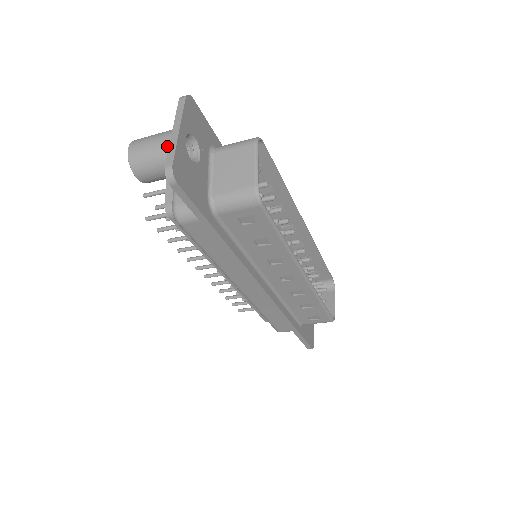
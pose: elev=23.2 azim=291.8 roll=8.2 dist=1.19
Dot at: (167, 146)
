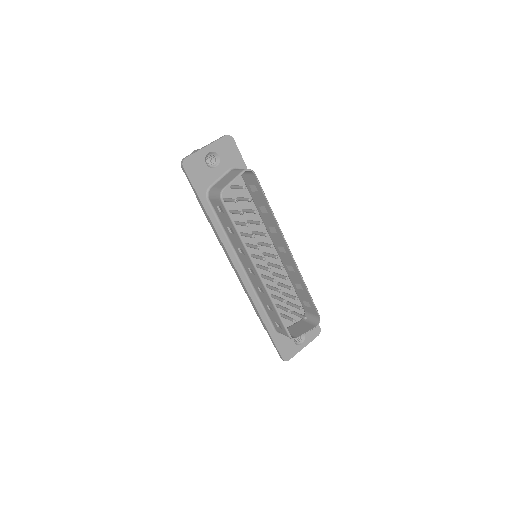
Dot at: occluded
